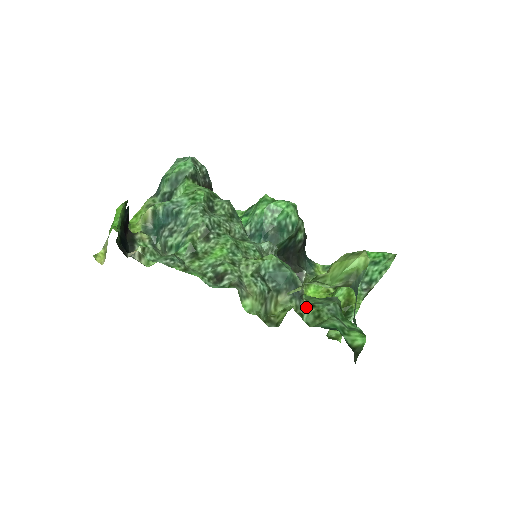
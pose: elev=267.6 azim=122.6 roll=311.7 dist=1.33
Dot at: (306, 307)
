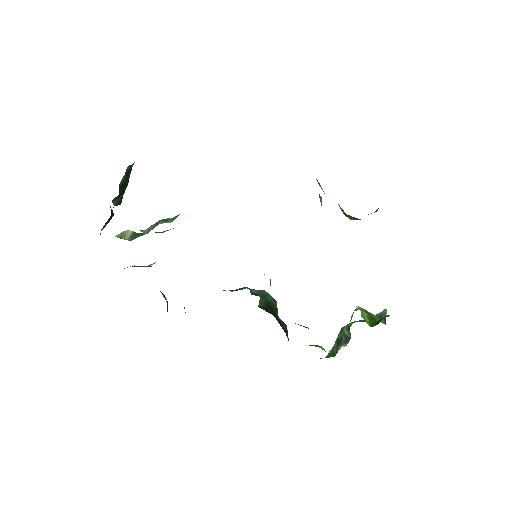
Dot at: occluded
